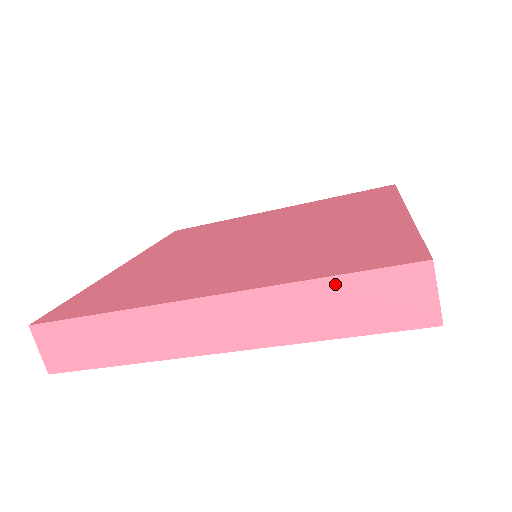
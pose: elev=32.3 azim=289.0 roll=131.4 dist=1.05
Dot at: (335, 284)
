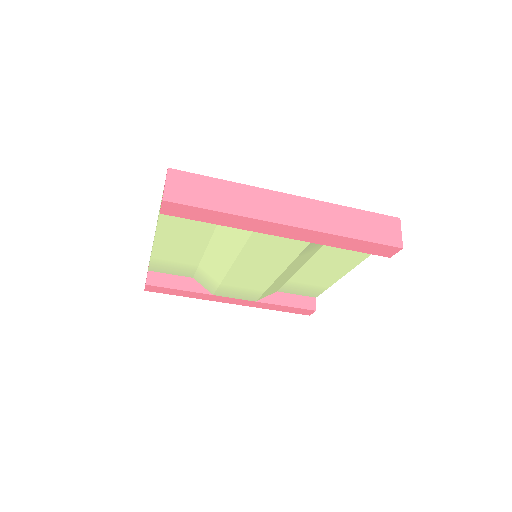
Dot at: (359, 213)
